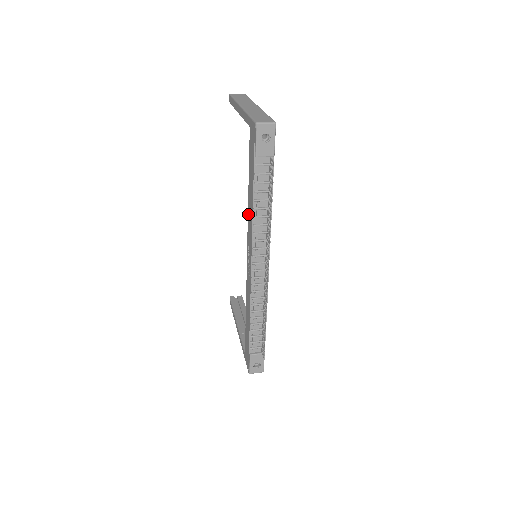
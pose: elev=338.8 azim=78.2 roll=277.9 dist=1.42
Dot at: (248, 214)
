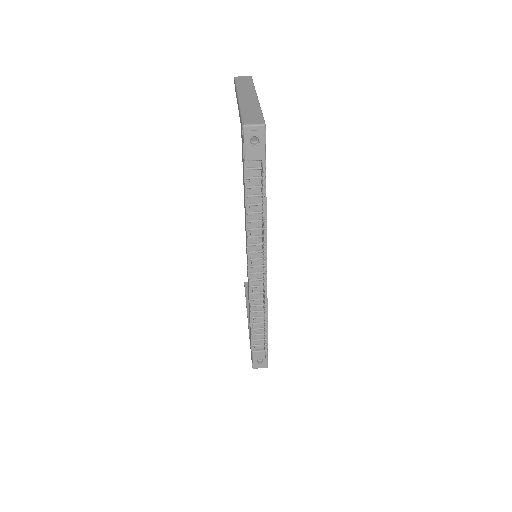
Dot at: occluded
